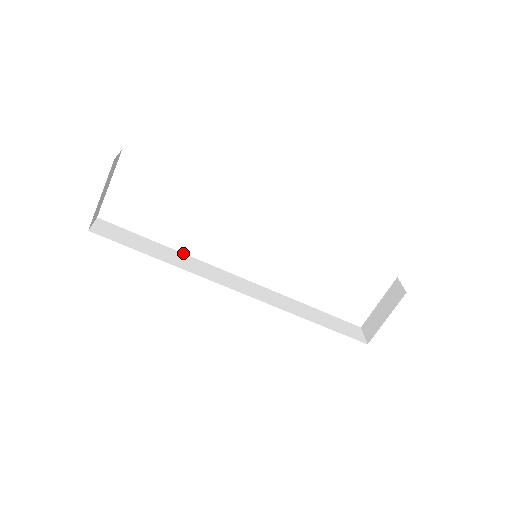
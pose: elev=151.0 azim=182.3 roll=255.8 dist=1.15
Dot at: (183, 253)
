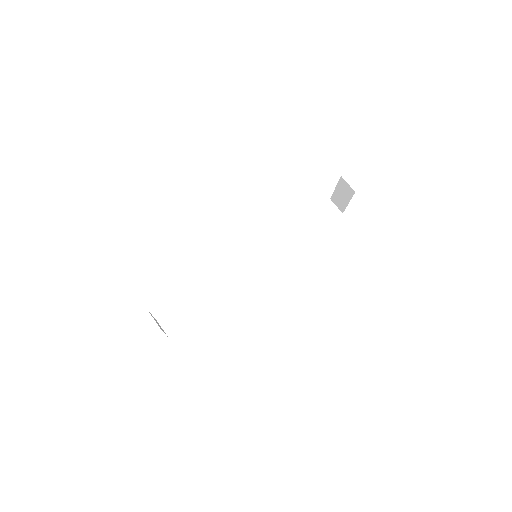
Dot at: (211, 282)
